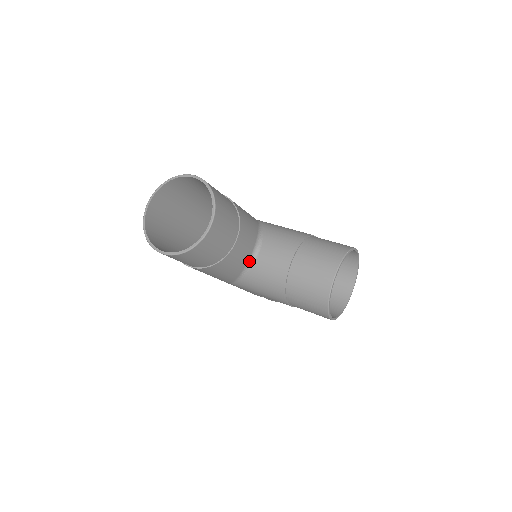
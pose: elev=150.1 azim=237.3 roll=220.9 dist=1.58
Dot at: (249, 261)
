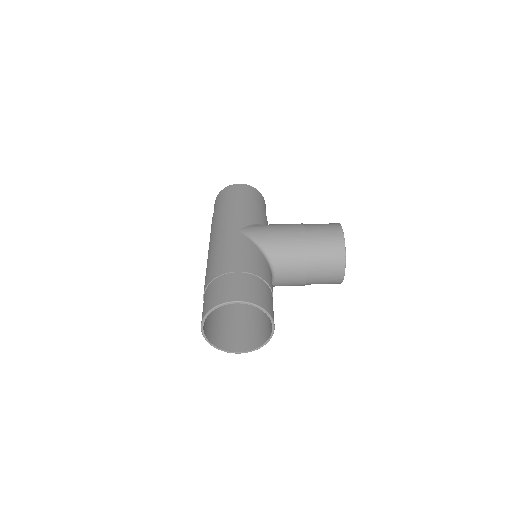
Dot at: occluded
